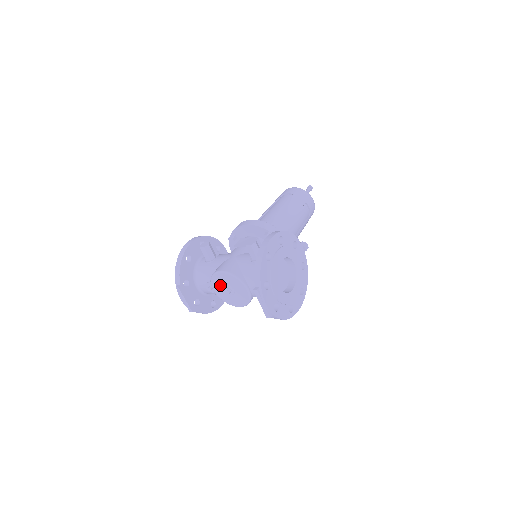
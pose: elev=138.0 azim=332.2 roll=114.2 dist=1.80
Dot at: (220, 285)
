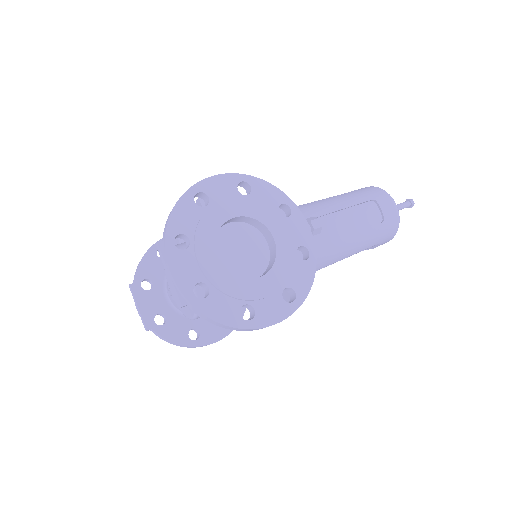
Dot at: occluded
